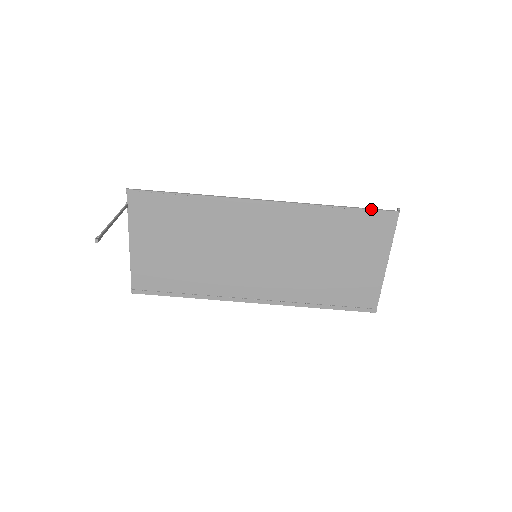
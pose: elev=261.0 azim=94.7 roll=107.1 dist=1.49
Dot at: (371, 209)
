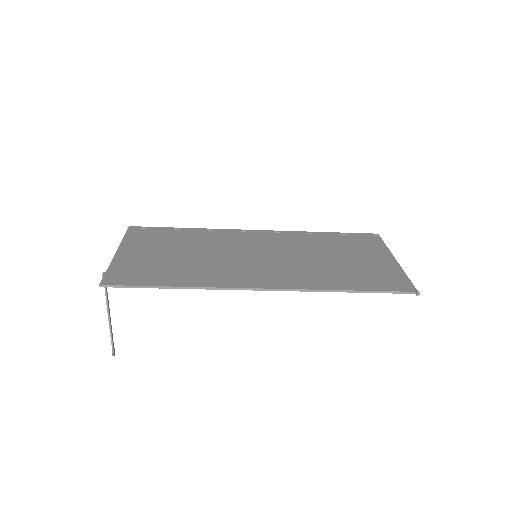
Dot at: occluded
